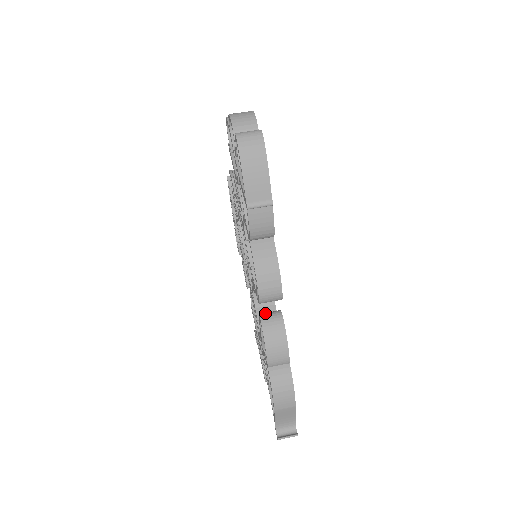
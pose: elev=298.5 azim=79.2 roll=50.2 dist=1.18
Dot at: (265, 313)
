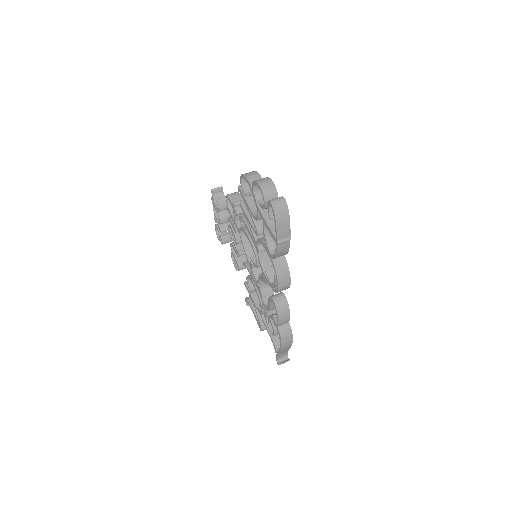
Dot at: (274, 296)
